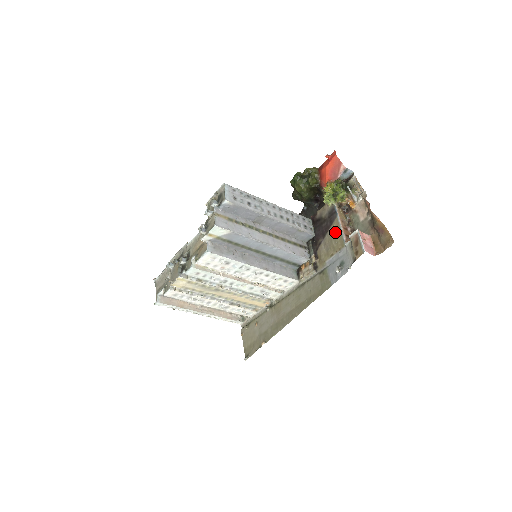
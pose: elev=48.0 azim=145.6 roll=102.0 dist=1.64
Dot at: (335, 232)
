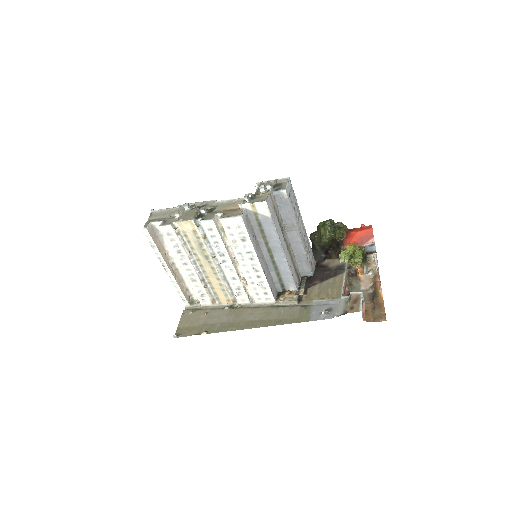
Dot at: (336, 283)
